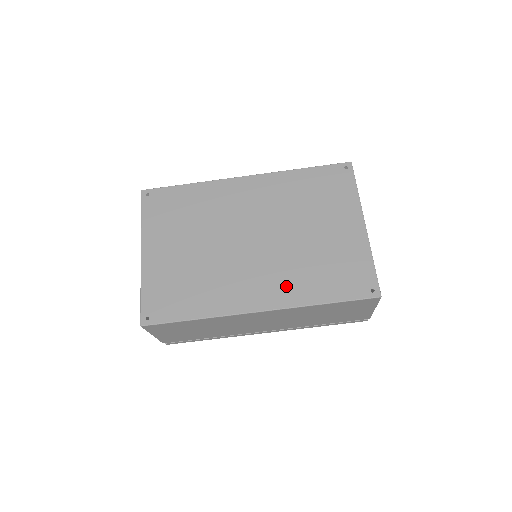
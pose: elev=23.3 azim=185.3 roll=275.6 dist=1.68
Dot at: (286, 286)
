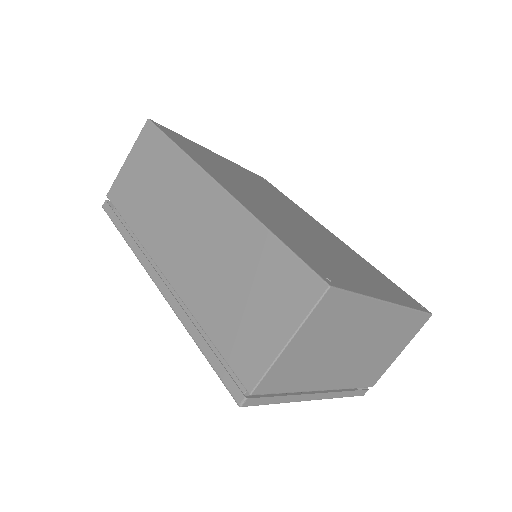
Dot at: (262, 211)
